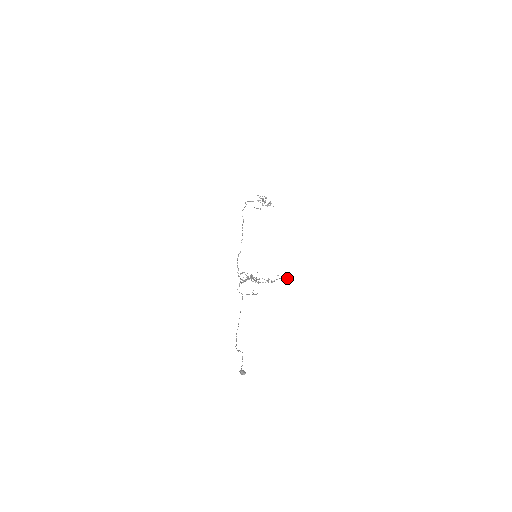
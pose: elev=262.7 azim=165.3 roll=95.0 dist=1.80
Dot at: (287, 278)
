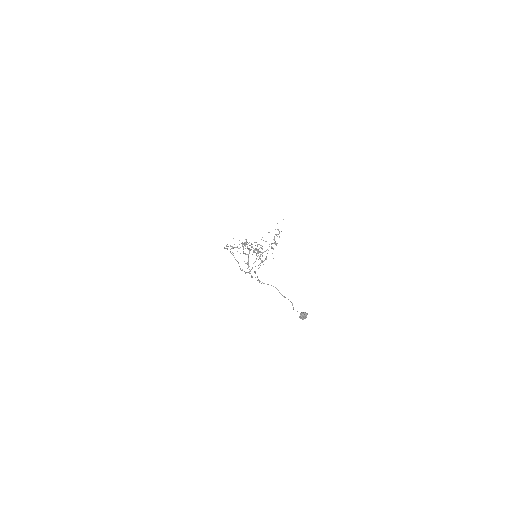
Dot at: occluded
